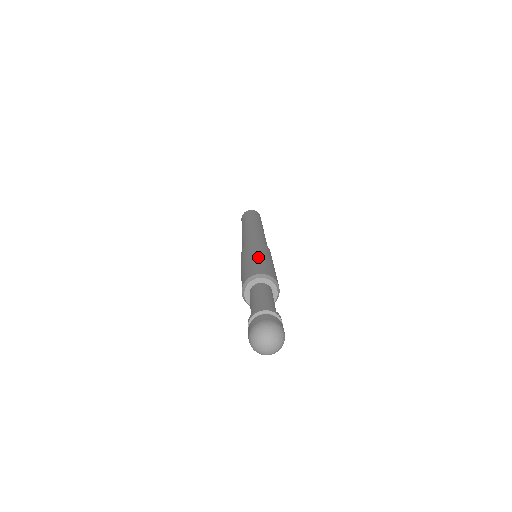
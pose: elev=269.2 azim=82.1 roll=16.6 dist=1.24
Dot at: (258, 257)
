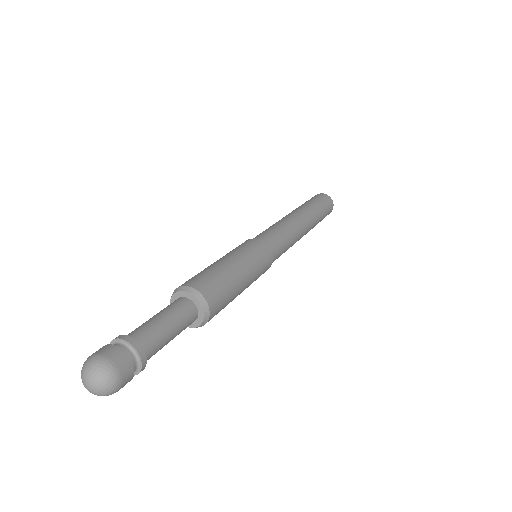
Dot at: (235, 269)
